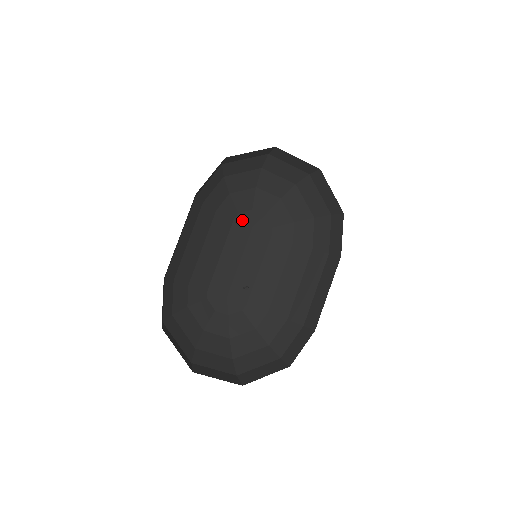
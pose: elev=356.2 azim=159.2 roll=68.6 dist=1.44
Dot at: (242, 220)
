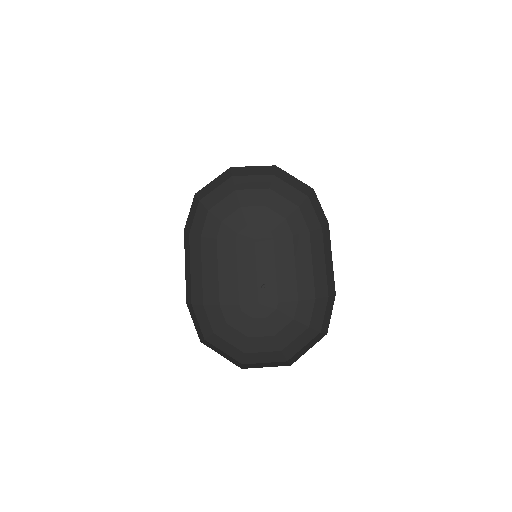
Dot at: (243, 237)
